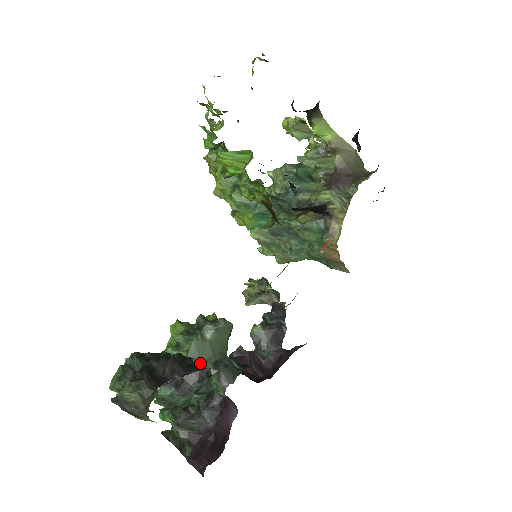
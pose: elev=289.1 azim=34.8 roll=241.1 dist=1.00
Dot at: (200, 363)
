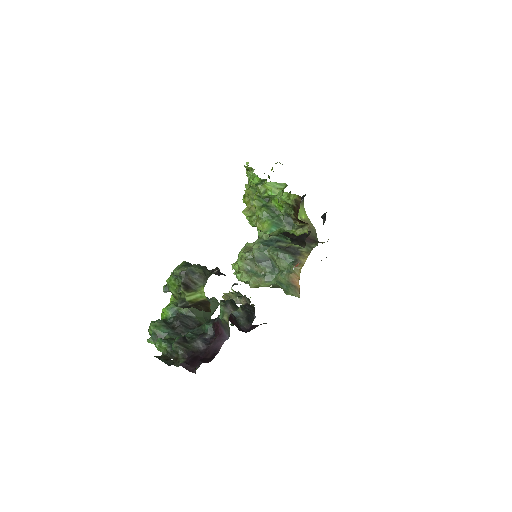
Dot at: (195, 317)
